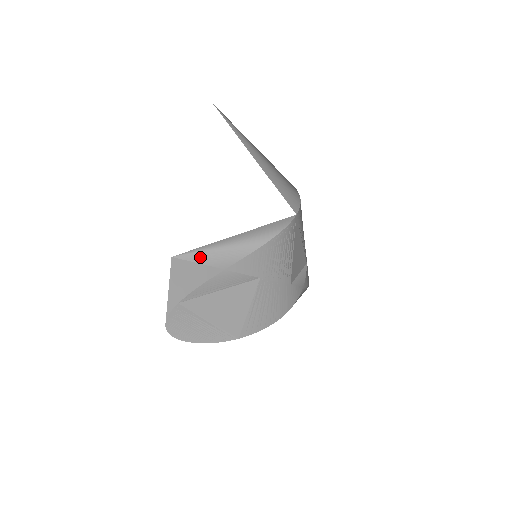
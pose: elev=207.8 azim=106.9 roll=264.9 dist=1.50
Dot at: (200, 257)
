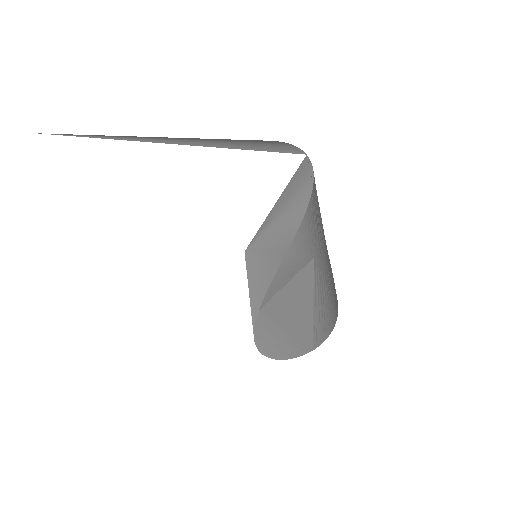
Dot at: (264, 244)
